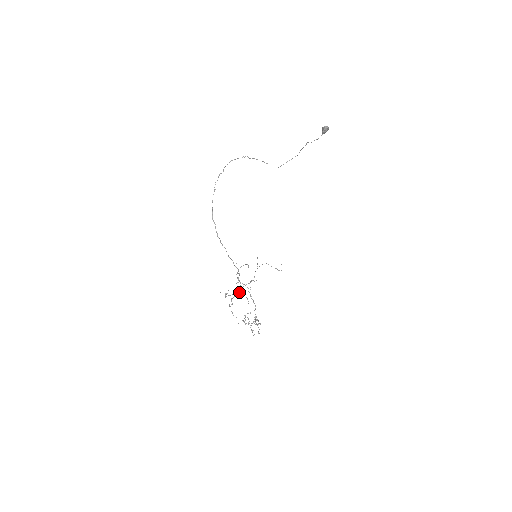
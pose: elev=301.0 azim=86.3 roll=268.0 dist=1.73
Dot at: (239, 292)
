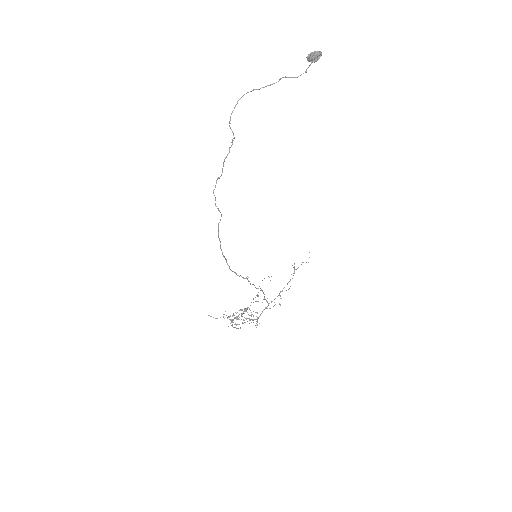
Dot at: (264, 309)
